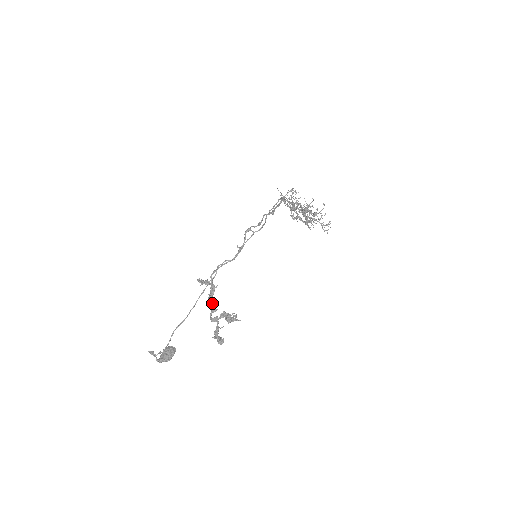
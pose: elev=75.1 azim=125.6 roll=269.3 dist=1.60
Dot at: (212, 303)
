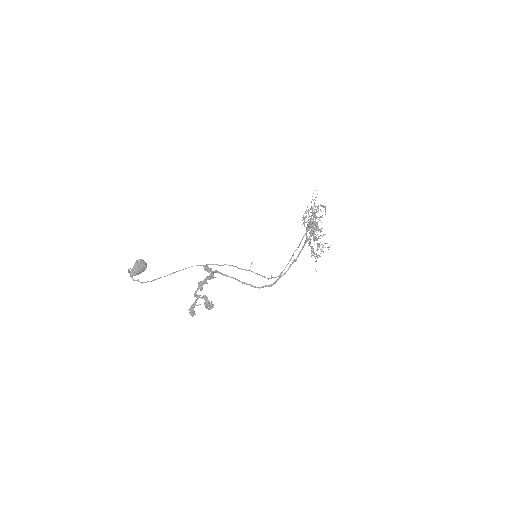
Dot at: occluded
